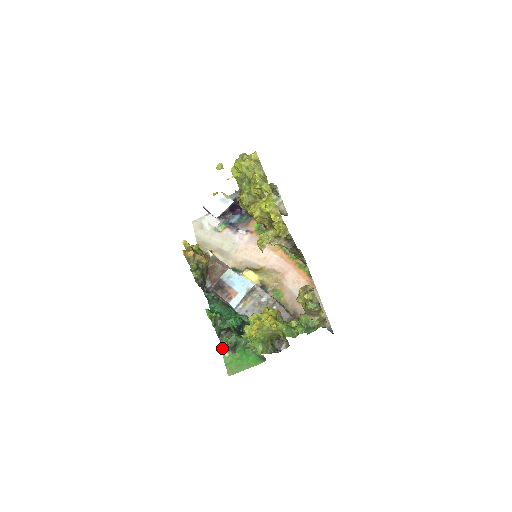
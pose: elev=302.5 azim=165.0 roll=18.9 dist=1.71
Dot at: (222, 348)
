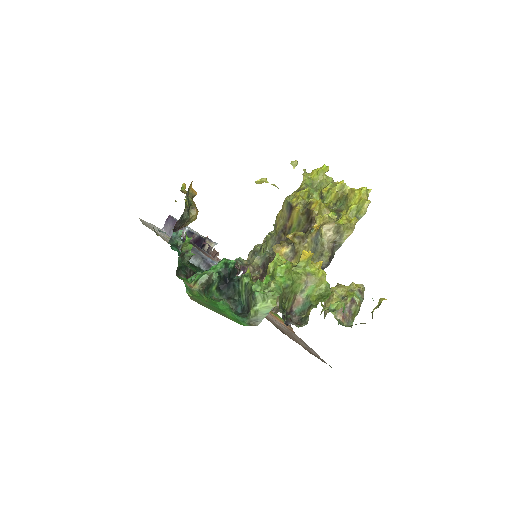
Dot at: (182, 278)
